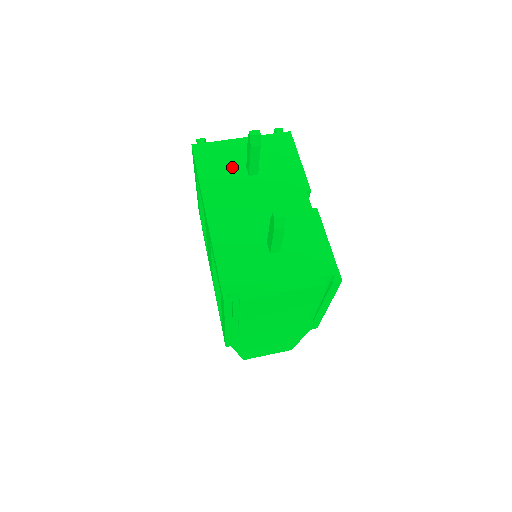
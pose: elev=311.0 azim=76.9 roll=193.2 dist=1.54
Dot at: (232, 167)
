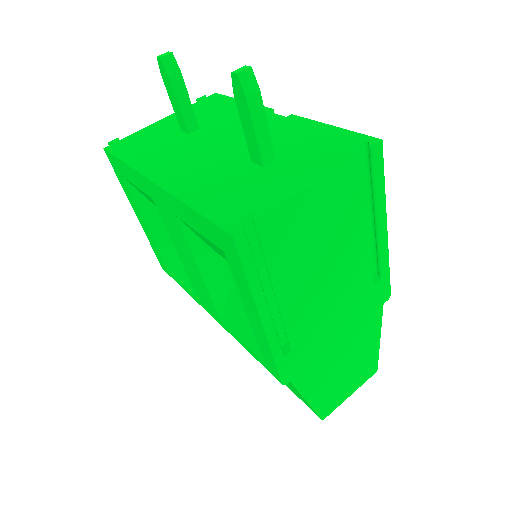
Dot at: (163, 138)
